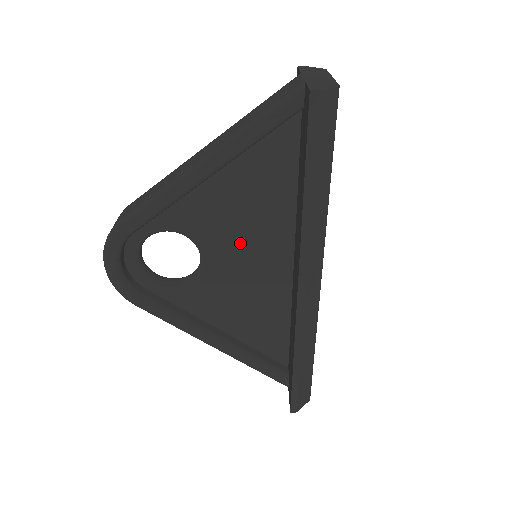
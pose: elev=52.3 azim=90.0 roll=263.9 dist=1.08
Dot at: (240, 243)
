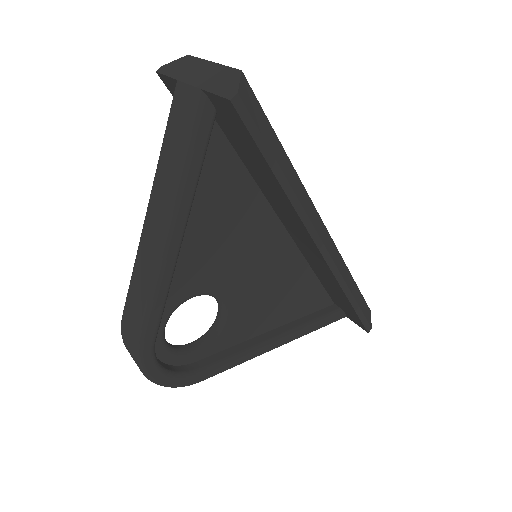
Dot at: (240, 260)
